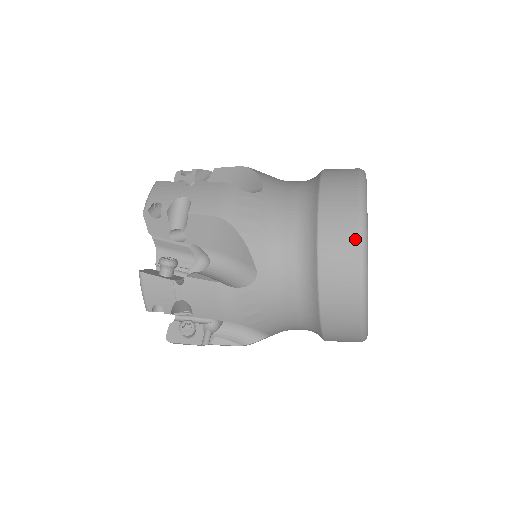
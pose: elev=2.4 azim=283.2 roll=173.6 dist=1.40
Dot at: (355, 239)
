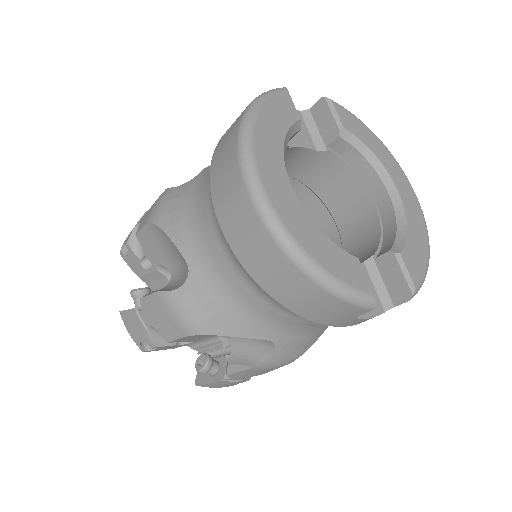
Dot at: (235, 163)
